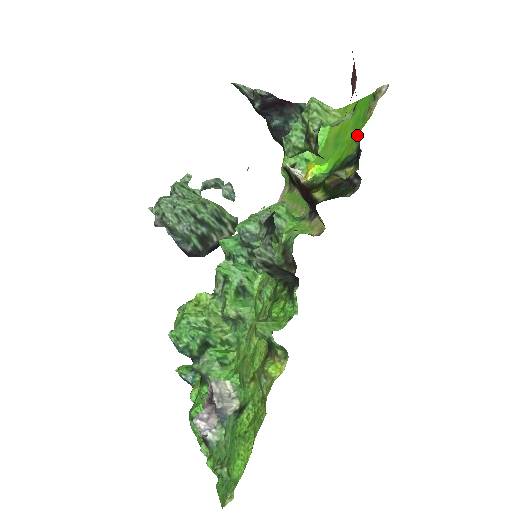
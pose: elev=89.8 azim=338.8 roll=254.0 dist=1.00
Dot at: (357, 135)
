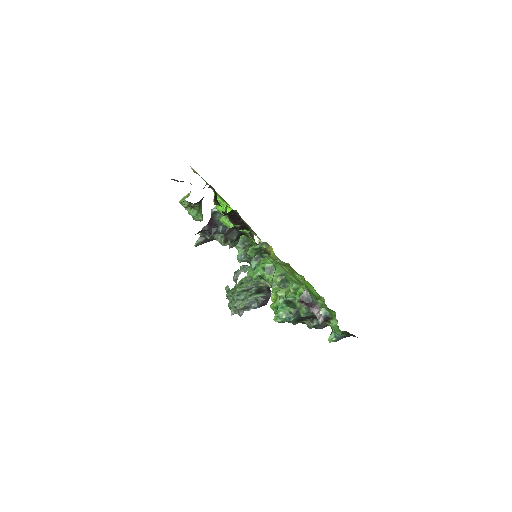
Dot at: occluded
